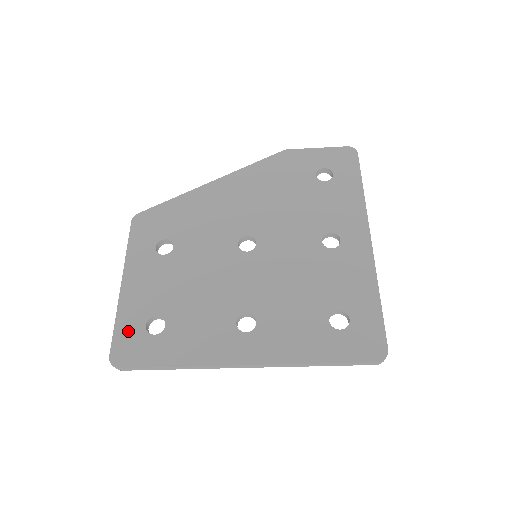
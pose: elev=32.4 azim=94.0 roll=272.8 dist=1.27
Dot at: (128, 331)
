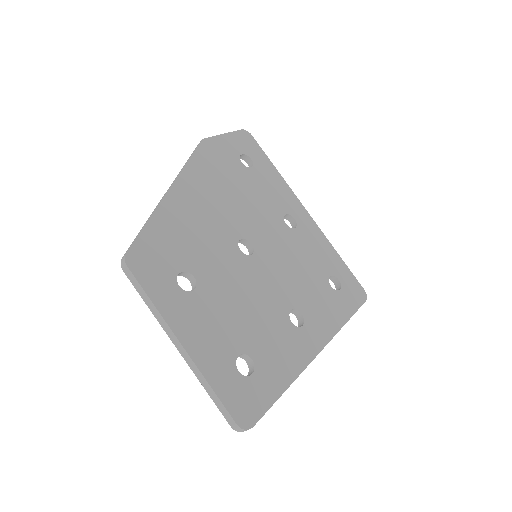
Dot at: (230, 388)
